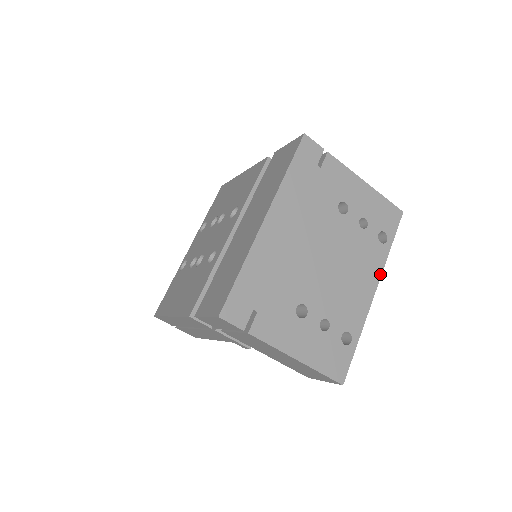
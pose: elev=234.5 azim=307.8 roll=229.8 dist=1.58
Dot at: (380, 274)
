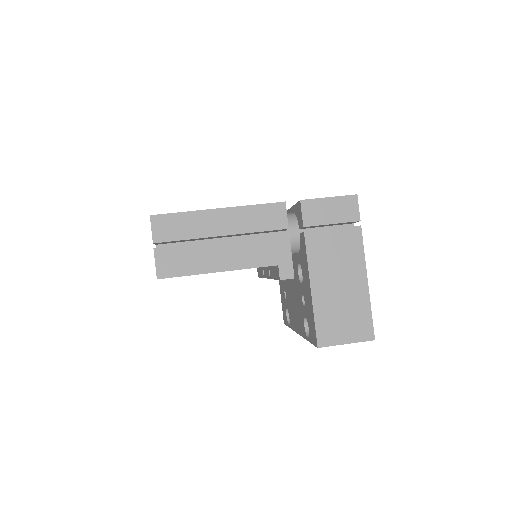
Dot at: occluded
